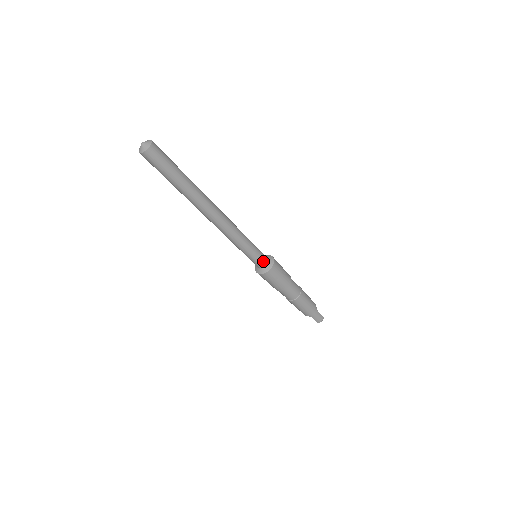
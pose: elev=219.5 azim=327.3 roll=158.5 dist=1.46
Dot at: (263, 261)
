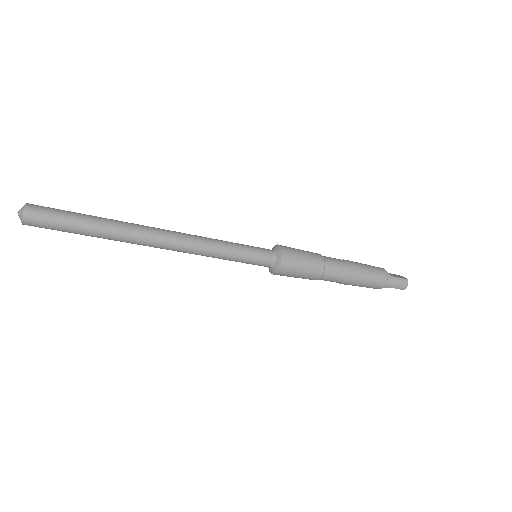
Dot at: (266, 258)
